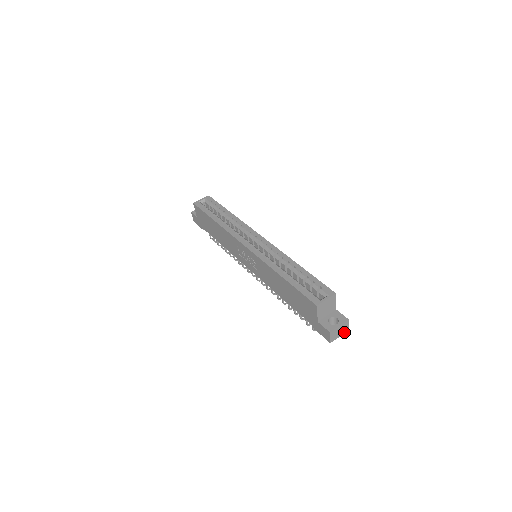
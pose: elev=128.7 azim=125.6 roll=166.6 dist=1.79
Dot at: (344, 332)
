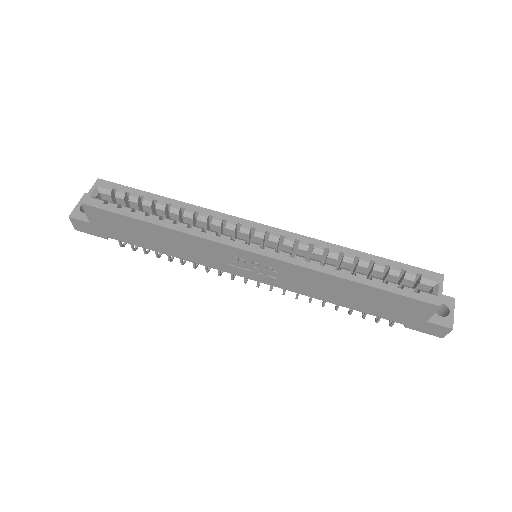
Dot at: occluded
